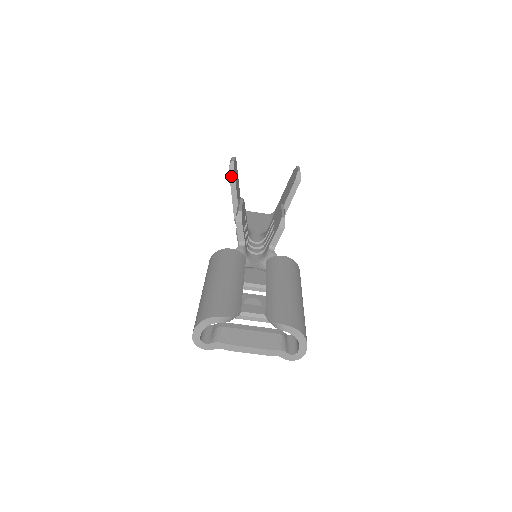
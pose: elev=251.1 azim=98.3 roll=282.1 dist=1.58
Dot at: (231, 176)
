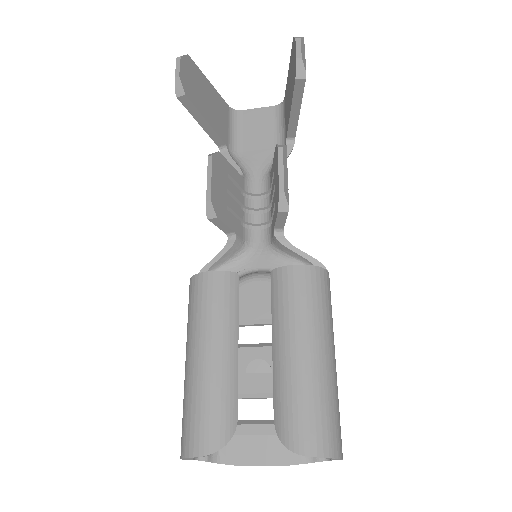
Dot at: (185, 103)
